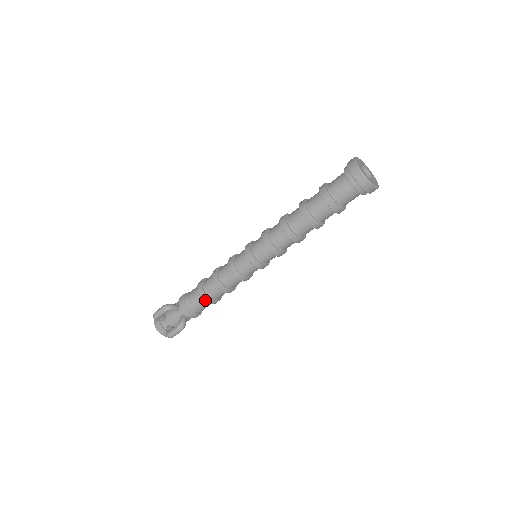
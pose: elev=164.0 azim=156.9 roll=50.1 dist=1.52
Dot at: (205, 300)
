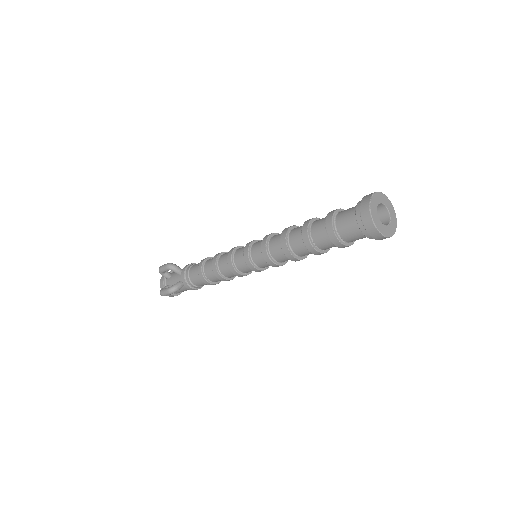
Dot at: (200, 276)
